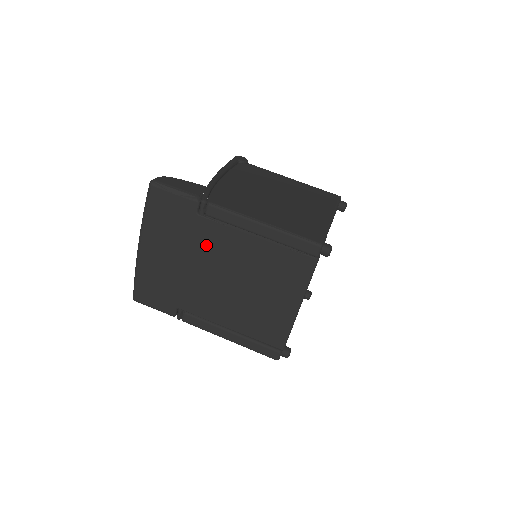
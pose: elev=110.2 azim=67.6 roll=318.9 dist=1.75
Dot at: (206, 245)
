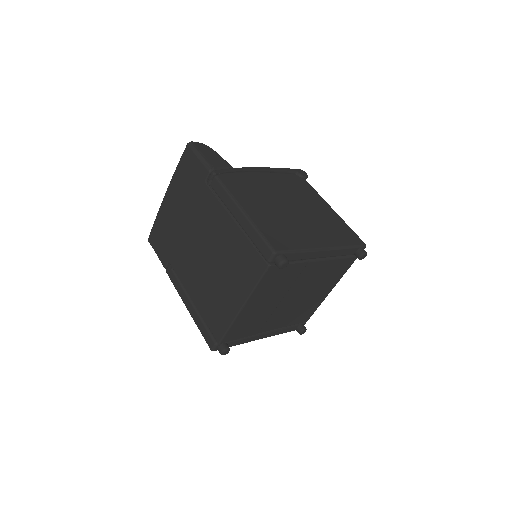
Dot at: (202, 213)
